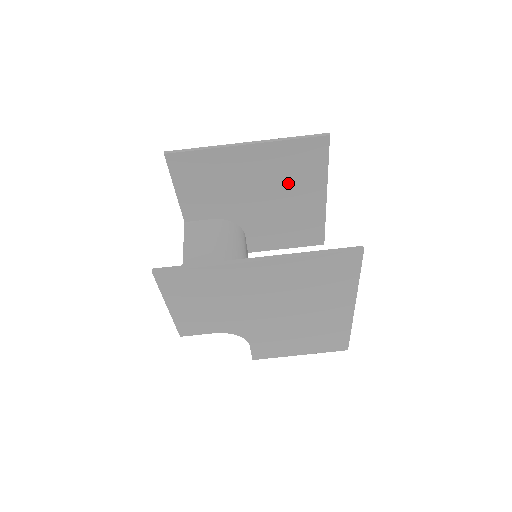
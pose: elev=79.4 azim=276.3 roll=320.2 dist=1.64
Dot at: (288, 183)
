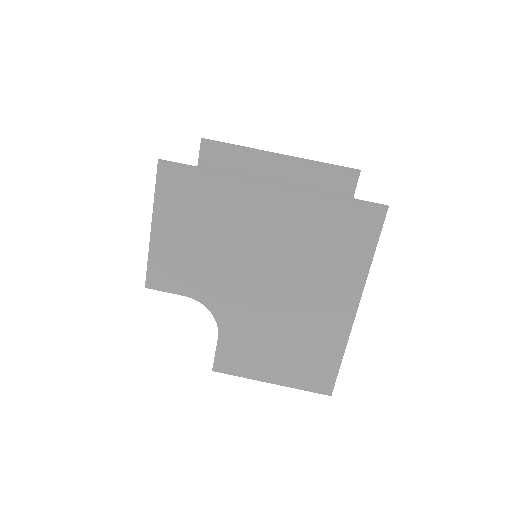
Dot at: occluded
